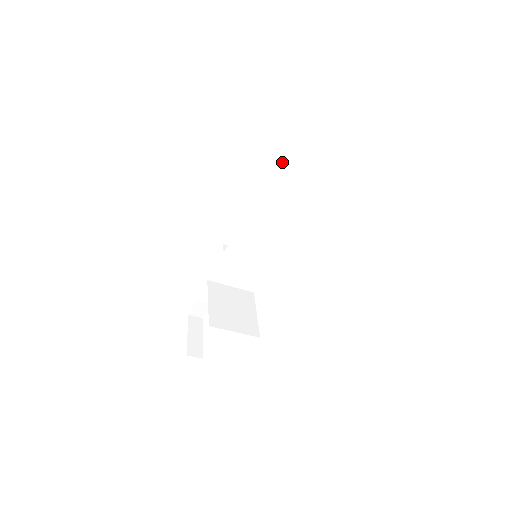
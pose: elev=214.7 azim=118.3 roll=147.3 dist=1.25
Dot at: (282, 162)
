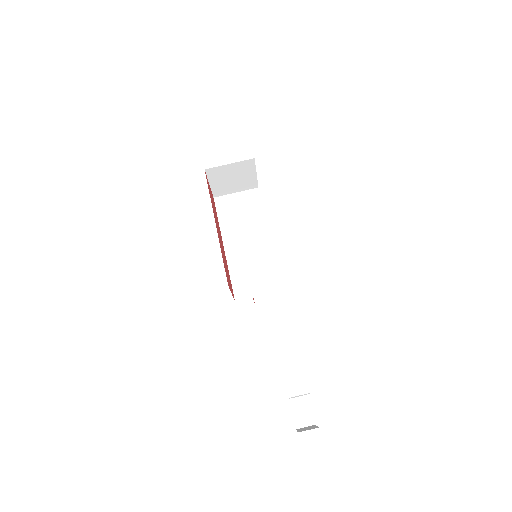
Dot at: occluded
